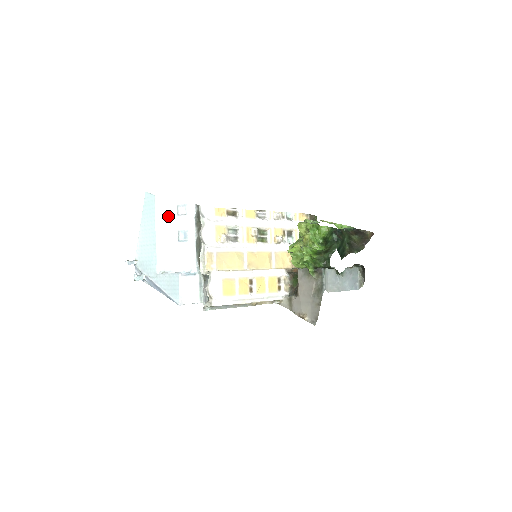
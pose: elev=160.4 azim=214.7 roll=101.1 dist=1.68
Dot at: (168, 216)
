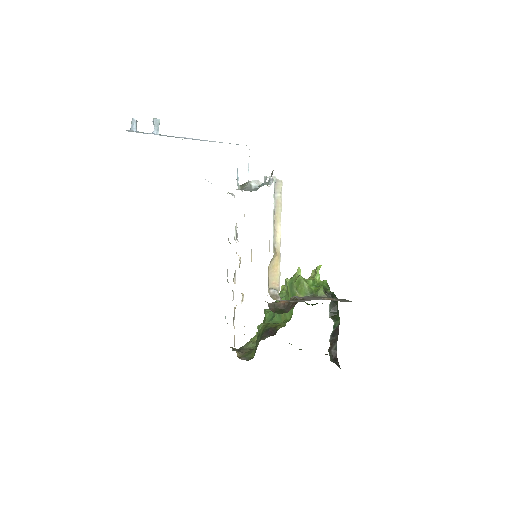
Dot at: occluded
